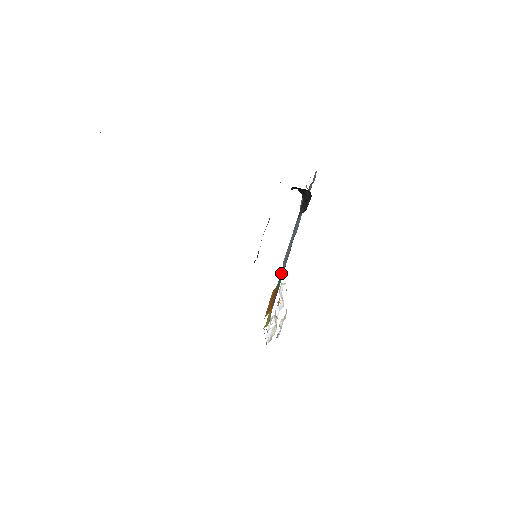
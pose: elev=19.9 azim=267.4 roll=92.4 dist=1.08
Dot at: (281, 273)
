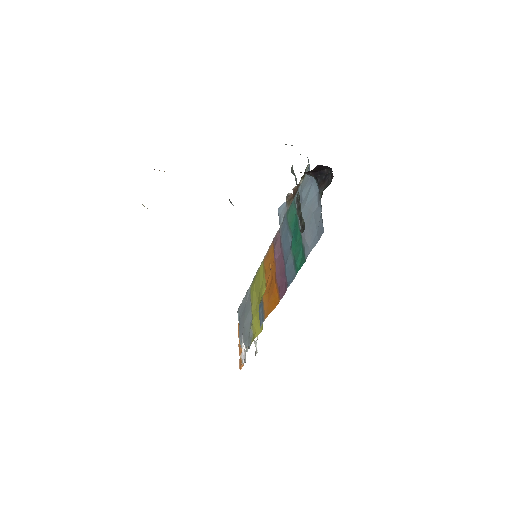
Dot at: (310, 247)
